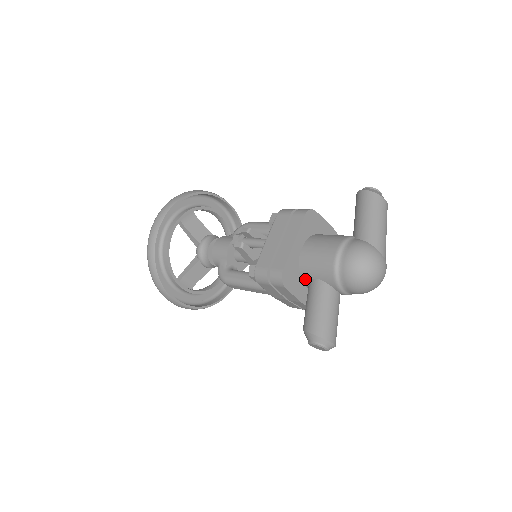
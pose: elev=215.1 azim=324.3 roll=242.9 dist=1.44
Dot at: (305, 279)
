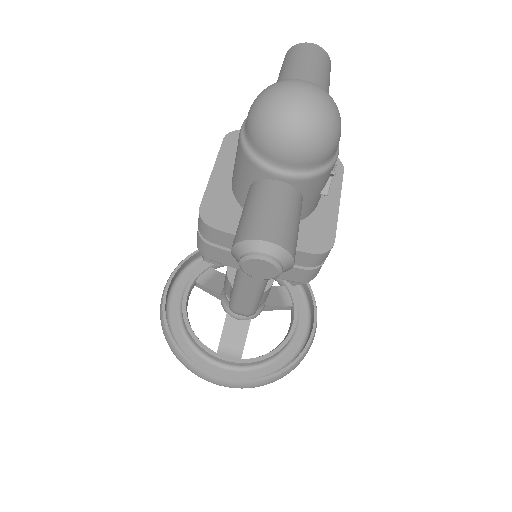
Dot at: occluded
